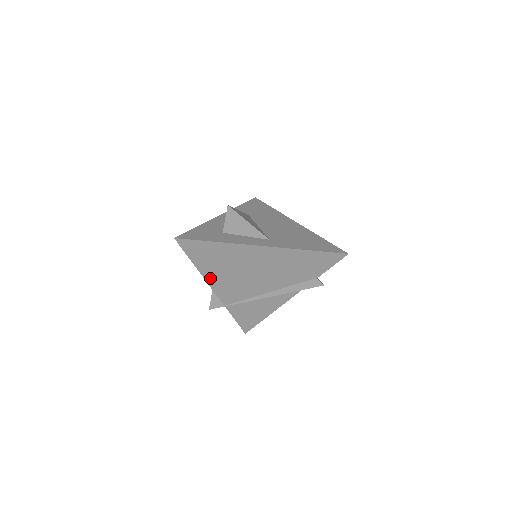
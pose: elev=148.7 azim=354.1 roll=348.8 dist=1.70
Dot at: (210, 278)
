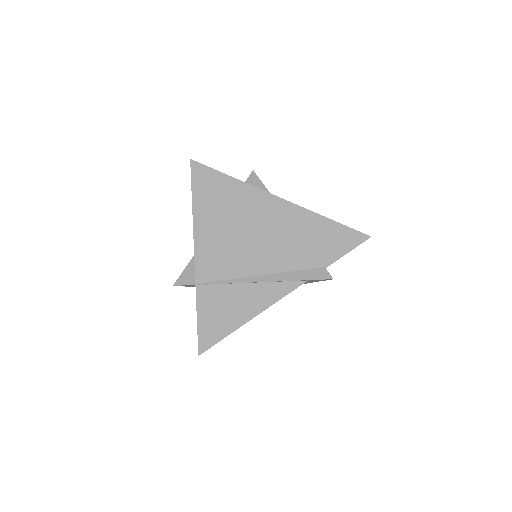
Dot at: (200, 228)
